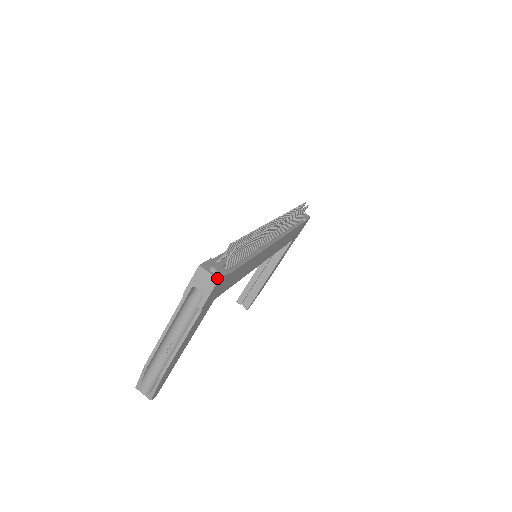
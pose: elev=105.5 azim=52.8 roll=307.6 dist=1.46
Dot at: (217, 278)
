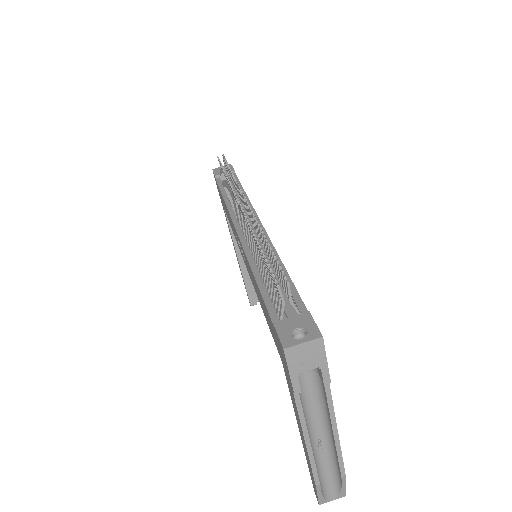
Dot at: (319, 337)
